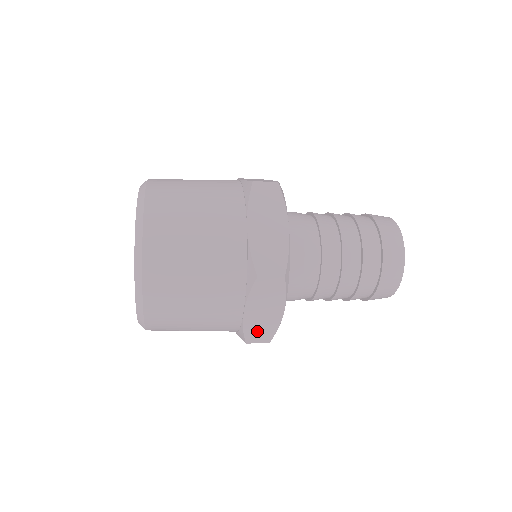
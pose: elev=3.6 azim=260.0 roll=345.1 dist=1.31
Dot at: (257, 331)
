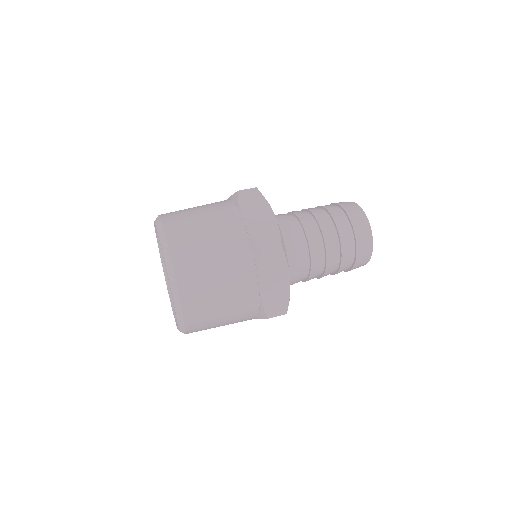
Dot at: occluded
